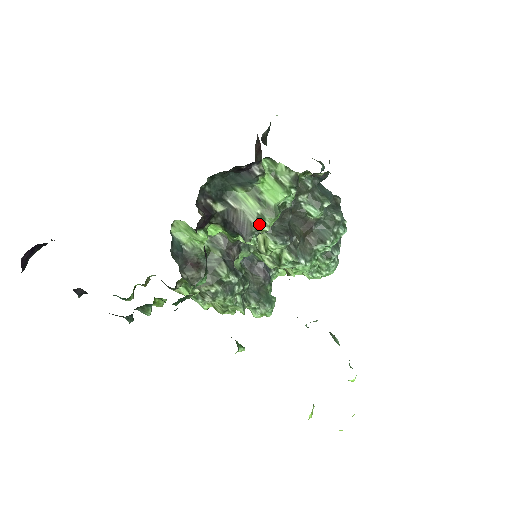
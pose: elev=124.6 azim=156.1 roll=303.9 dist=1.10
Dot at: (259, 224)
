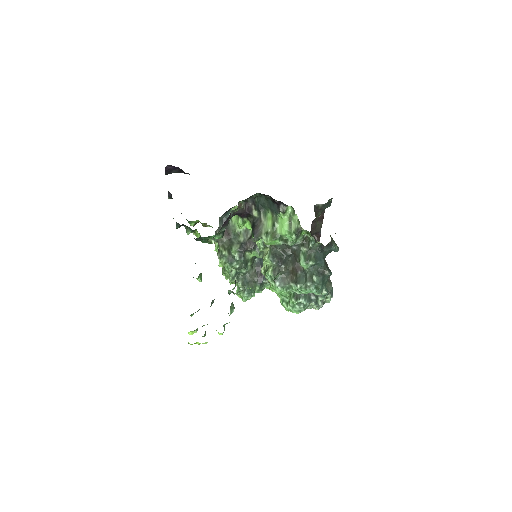
Dot at: (264, 236)
